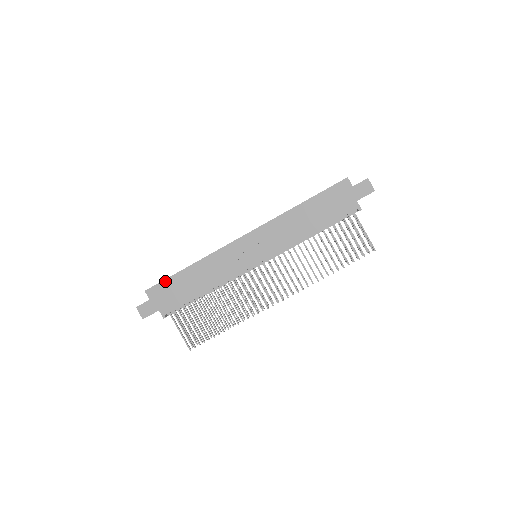
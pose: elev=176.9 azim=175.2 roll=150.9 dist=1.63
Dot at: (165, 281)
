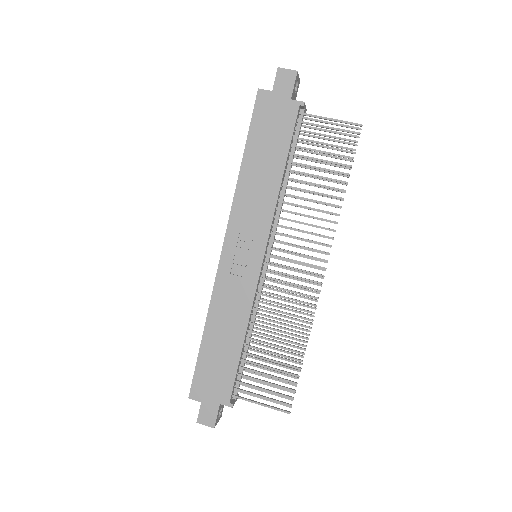
Dot at: (197, 369)
